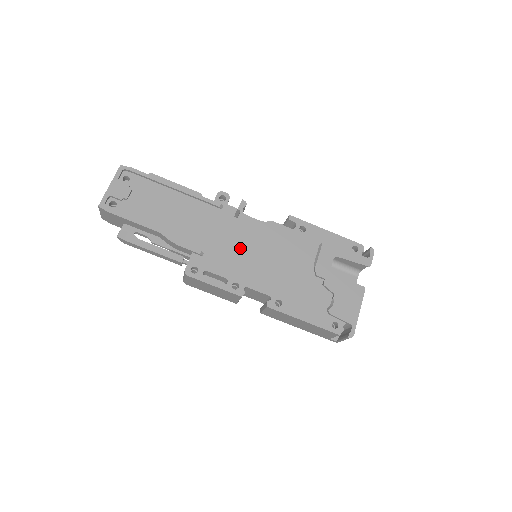
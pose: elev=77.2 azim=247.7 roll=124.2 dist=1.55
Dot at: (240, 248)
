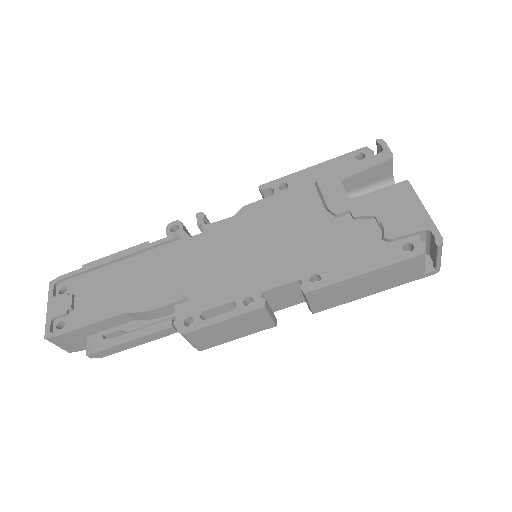
Dot at: (226, 259)
